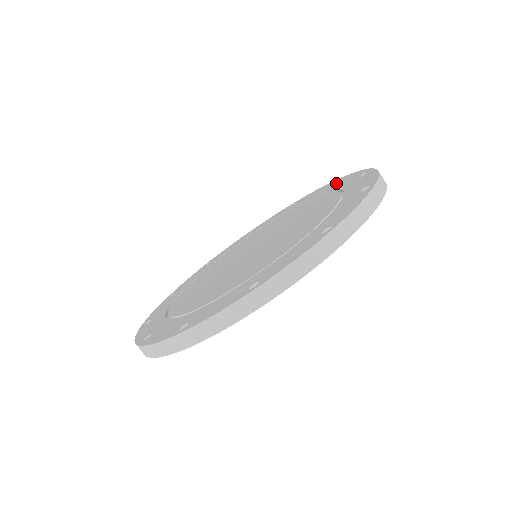
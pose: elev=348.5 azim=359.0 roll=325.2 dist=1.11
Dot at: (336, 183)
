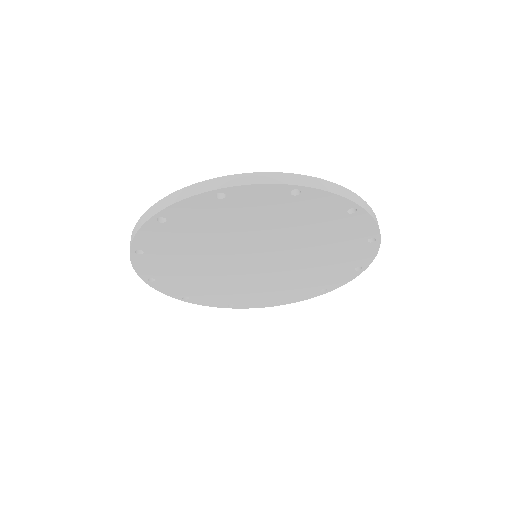
Dot at: occluded
